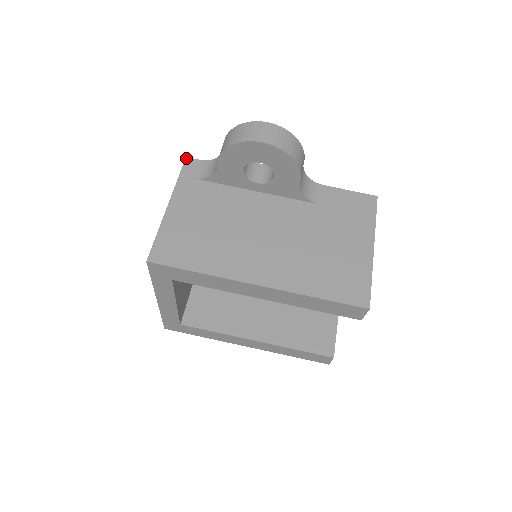
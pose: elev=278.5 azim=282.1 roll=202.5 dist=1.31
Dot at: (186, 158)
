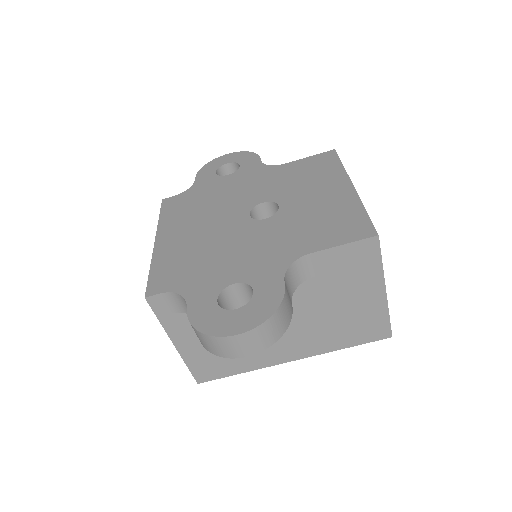
Dot at: (146, 299)
